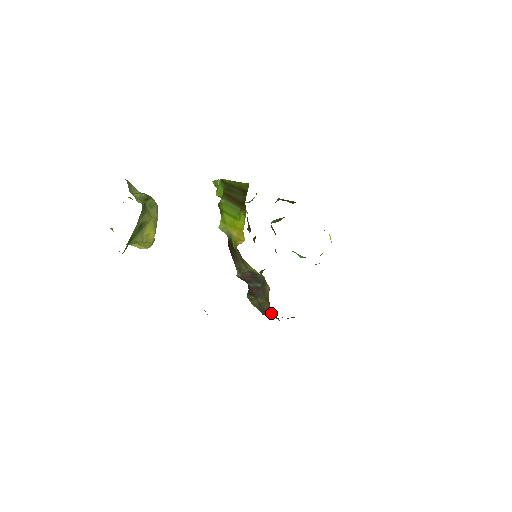
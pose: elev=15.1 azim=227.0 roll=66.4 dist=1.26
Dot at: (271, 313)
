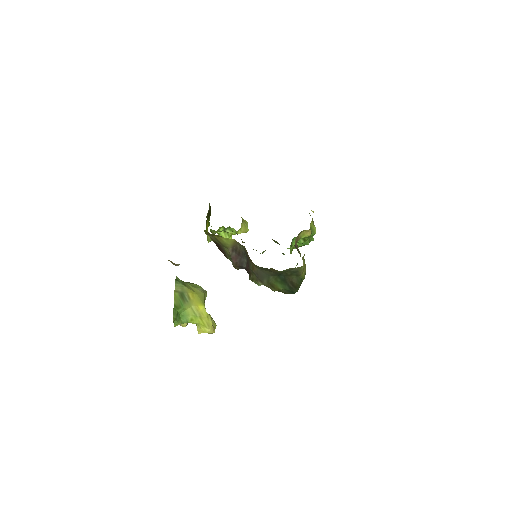
Dot at: (256, 266)
